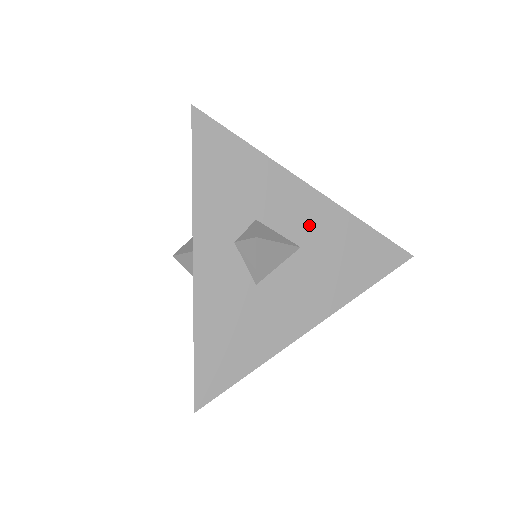
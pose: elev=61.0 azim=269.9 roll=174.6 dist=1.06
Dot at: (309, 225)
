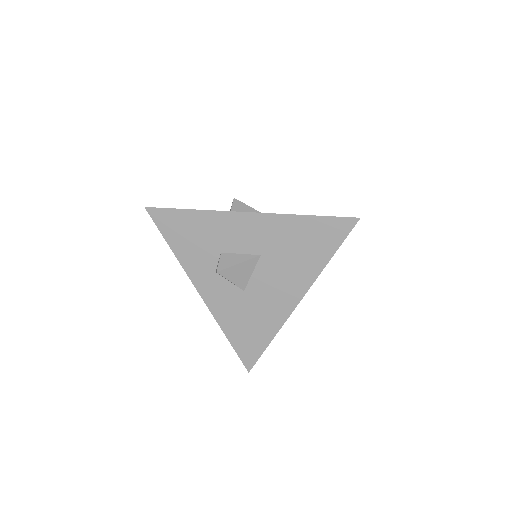
Dot at: (258, 238)
